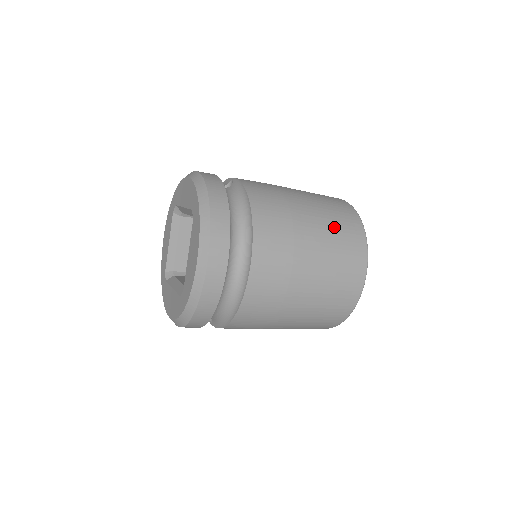
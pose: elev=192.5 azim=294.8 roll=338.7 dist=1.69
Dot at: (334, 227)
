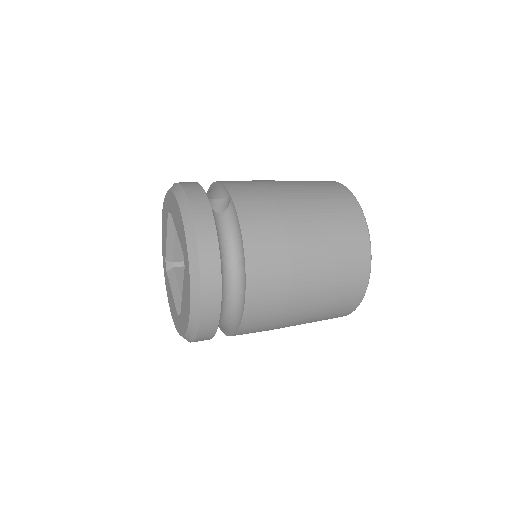
Dot at: (336, 259)
